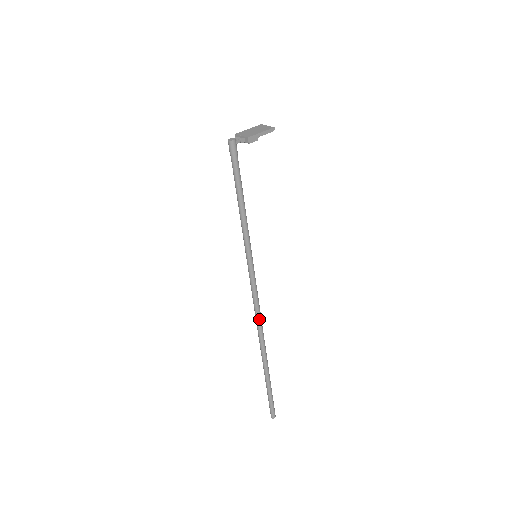
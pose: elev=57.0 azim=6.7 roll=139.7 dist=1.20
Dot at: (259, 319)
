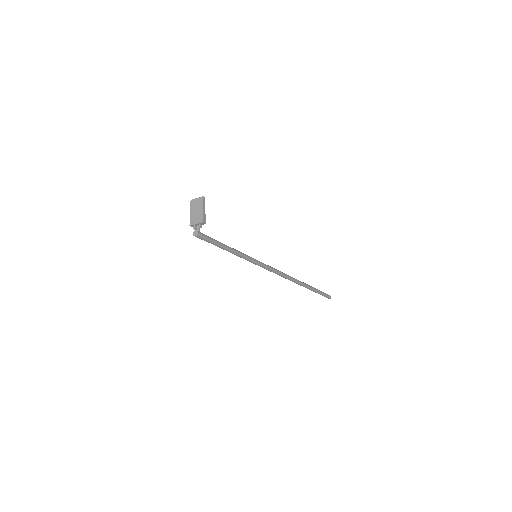
Dot at: (285, 276)
